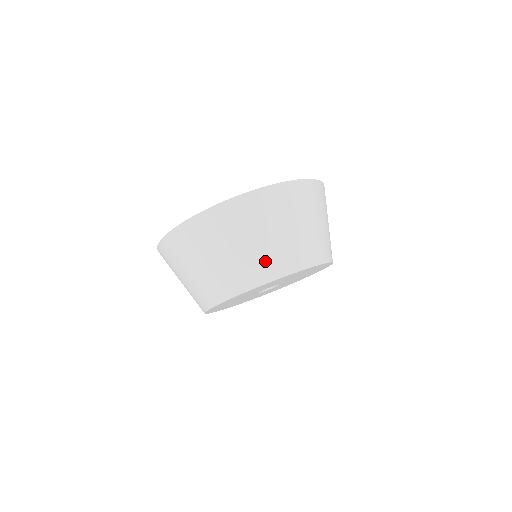
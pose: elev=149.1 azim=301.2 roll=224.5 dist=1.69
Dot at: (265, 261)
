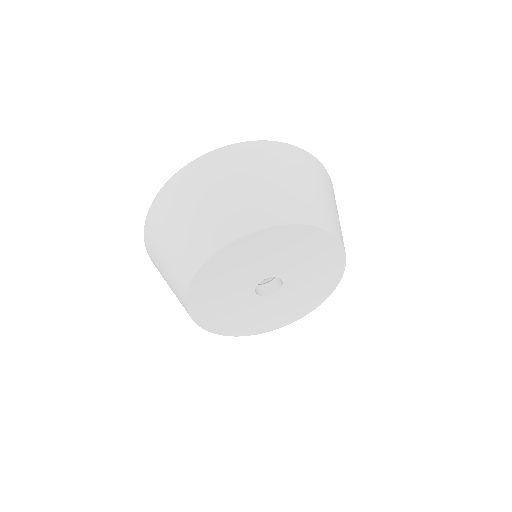
Dot at: (282, 203)
